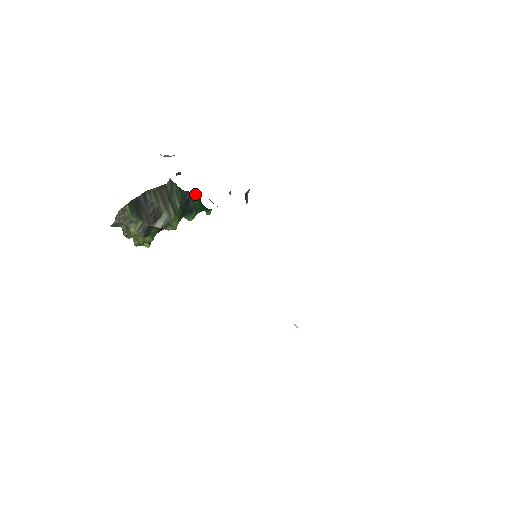
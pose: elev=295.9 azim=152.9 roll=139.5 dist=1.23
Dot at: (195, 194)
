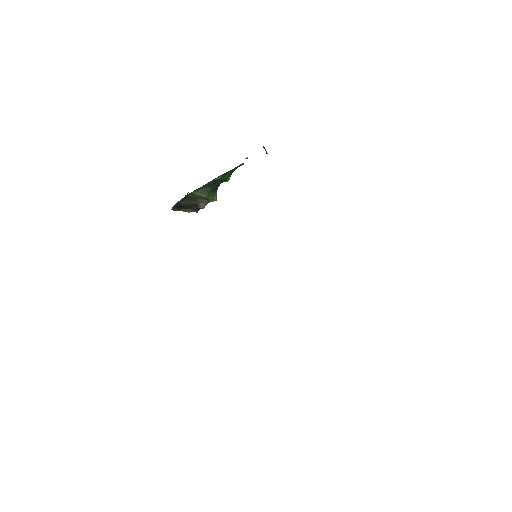
Dot at: (216, 178)
